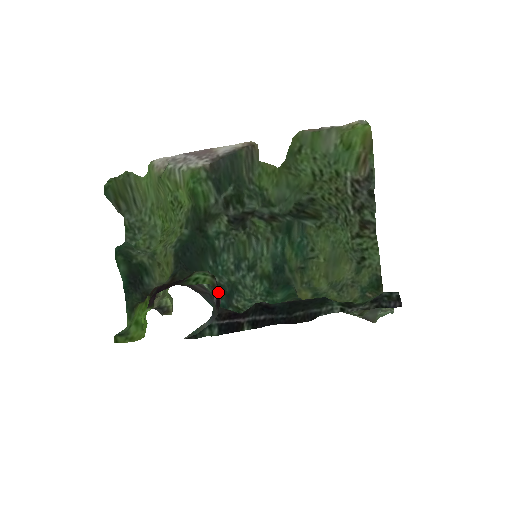
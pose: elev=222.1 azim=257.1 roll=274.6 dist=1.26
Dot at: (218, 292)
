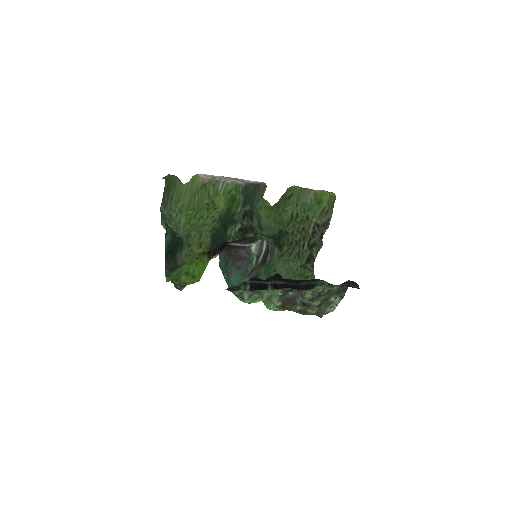
Dot at: occluded
